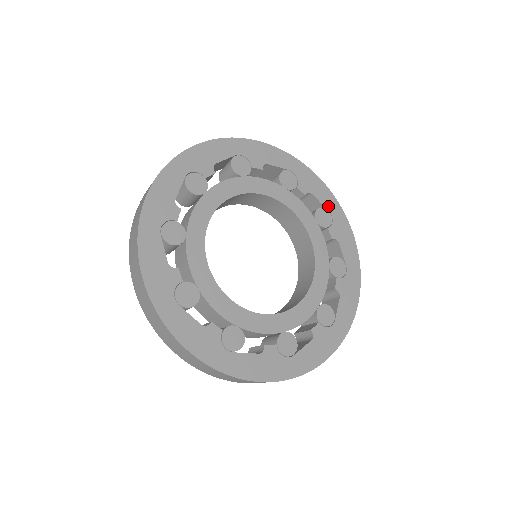
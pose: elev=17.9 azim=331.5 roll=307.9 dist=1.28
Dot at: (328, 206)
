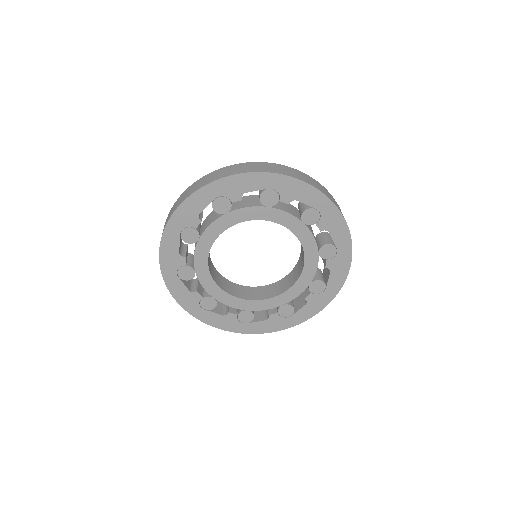
Dot at: (339, 244)
